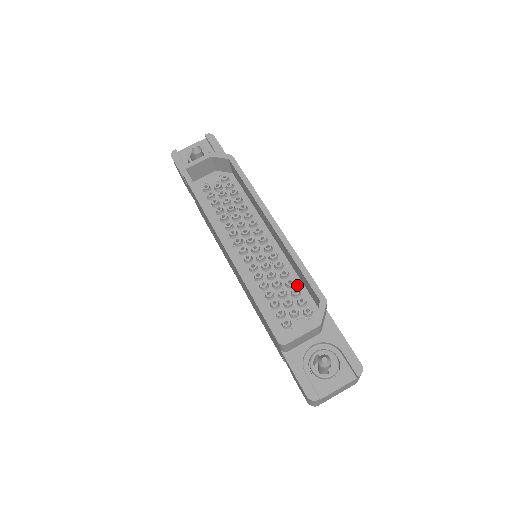
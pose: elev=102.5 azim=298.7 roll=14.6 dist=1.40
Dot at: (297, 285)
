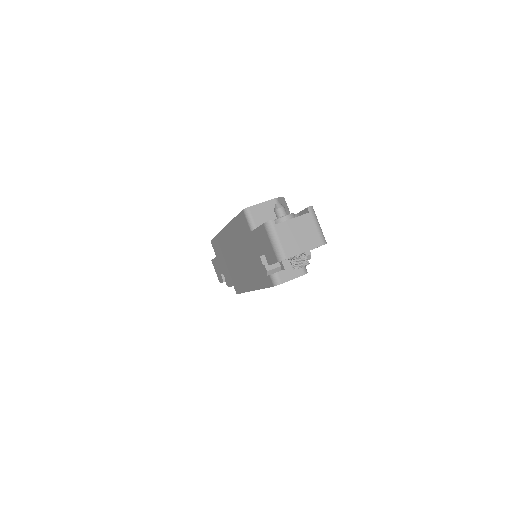
Dot at: occluded
